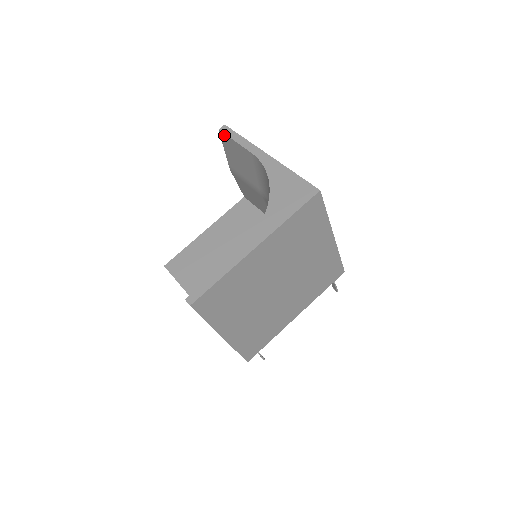
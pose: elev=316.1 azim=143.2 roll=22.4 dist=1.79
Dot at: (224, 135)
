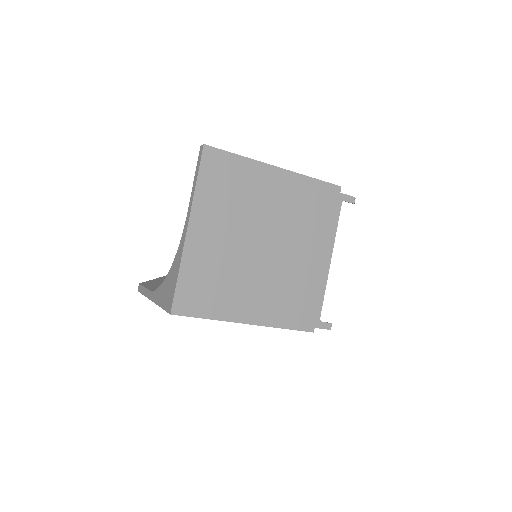
Dot at: occluded
